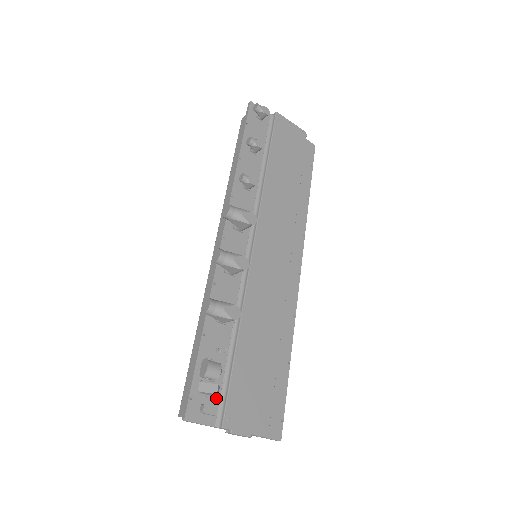
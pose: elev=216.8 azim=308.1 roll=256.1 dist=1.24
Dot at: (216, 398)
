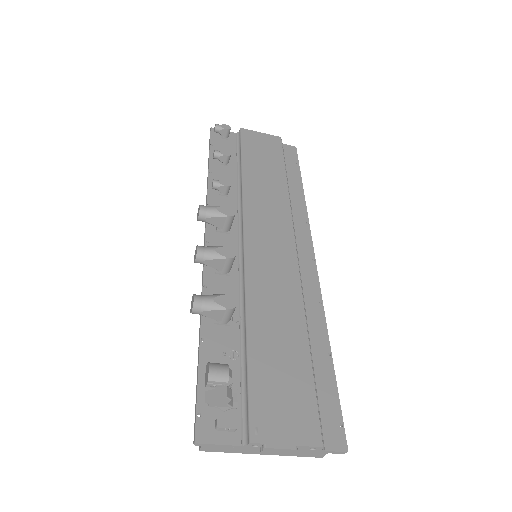
Dot at: (235, 410)
